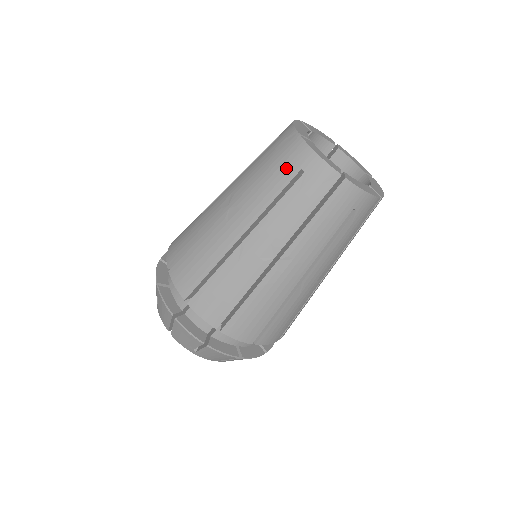
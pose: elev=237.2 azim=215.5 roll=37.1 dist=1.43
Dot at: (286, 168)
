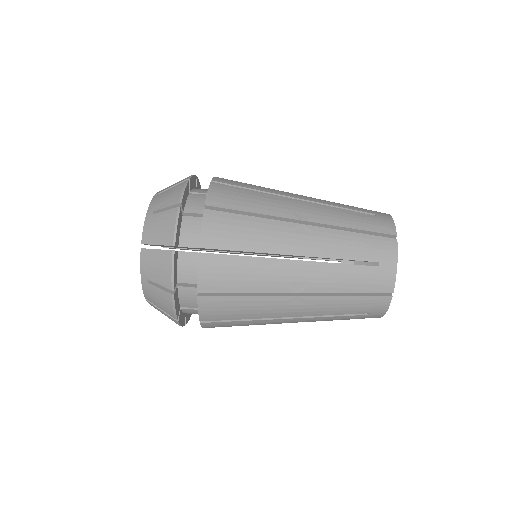
Dot at: (364, 209)
